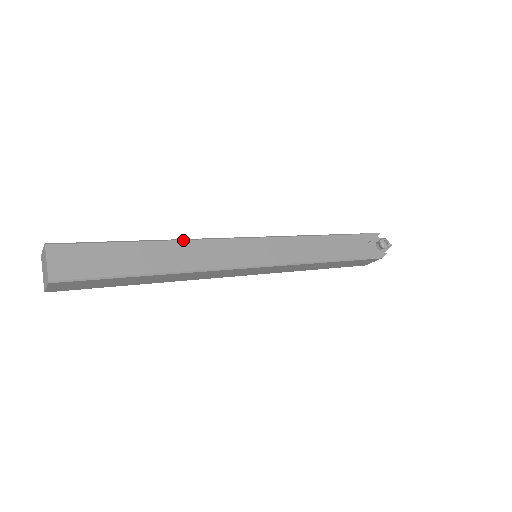
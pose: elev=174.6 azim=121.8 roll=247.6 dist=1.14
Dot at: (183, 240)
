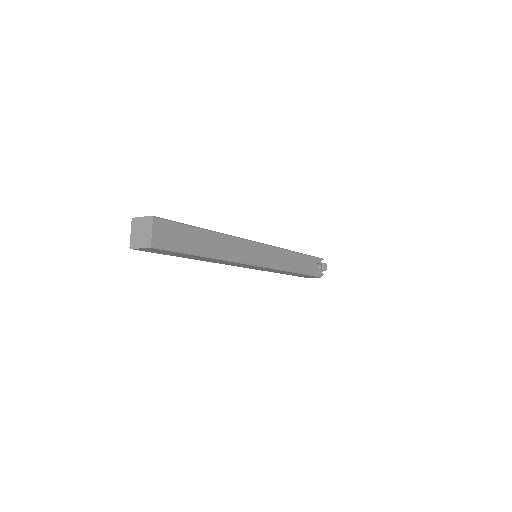
Dot at: (227, 235)
